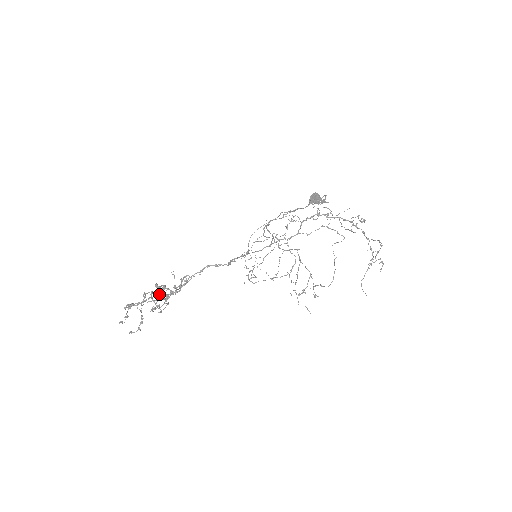
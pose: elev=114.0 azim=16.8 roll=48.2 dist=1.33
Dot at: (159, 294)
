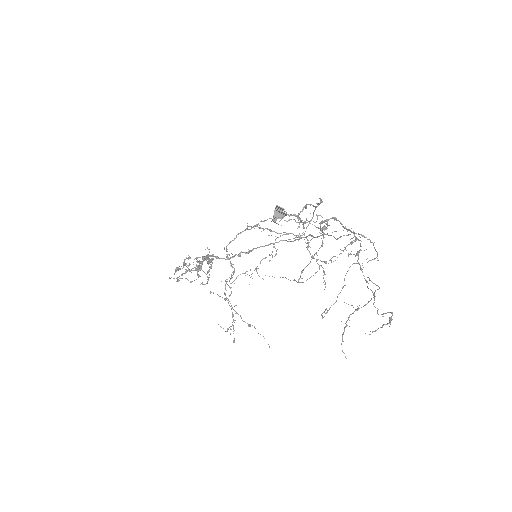
Dot at: (199, 263)
